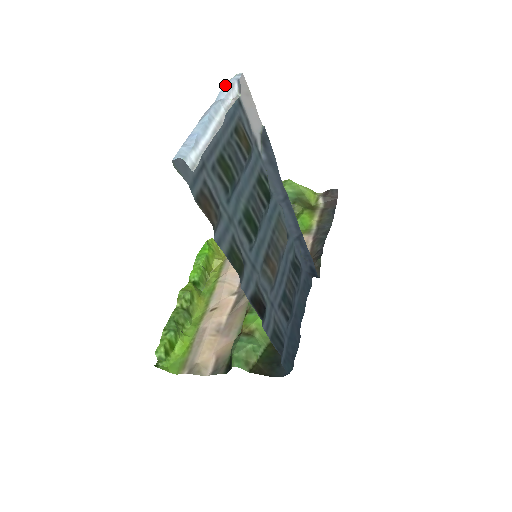
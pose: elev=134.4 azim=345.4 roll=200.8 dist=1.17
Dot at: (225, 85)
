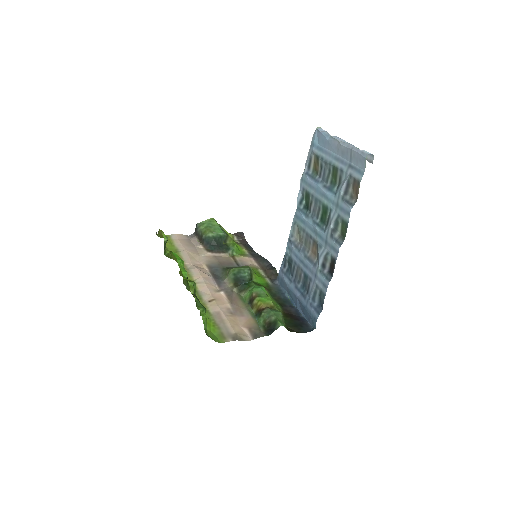
Dot at: (319, 130)
